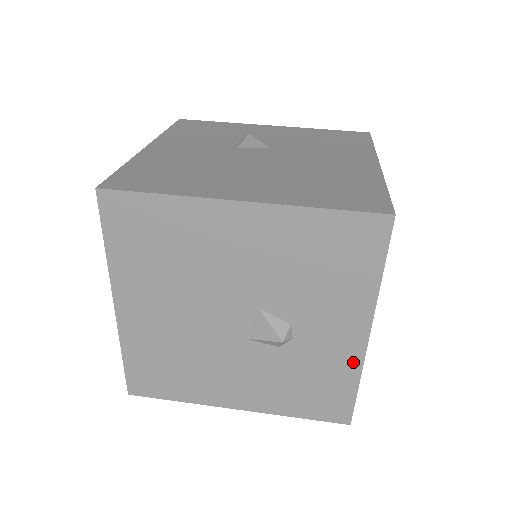
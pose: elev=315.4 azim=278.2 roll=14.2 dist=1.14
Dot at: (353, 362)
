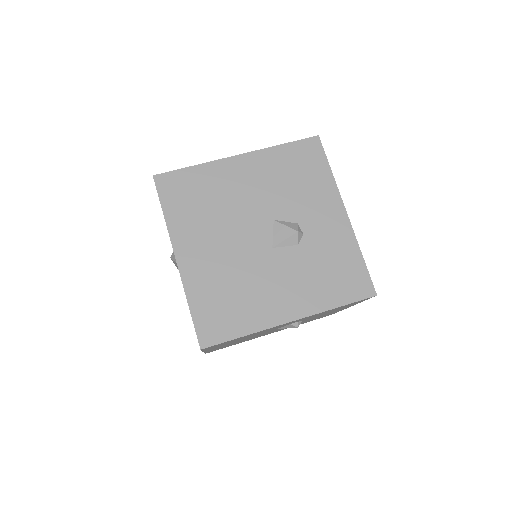
Dot at: (348, 237)
